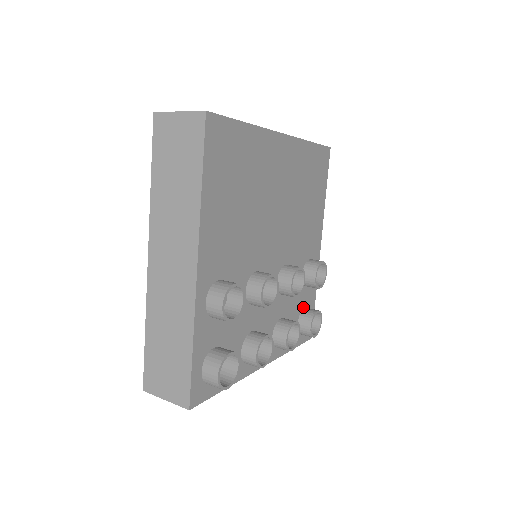
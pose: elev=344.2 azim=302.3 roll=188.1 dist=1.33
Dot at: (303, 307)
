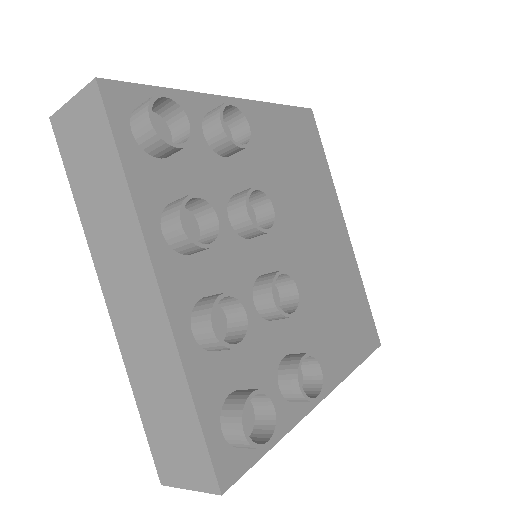
Dot at: occluded
